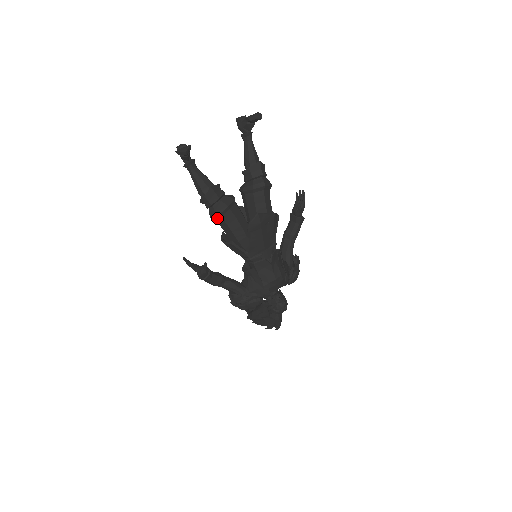
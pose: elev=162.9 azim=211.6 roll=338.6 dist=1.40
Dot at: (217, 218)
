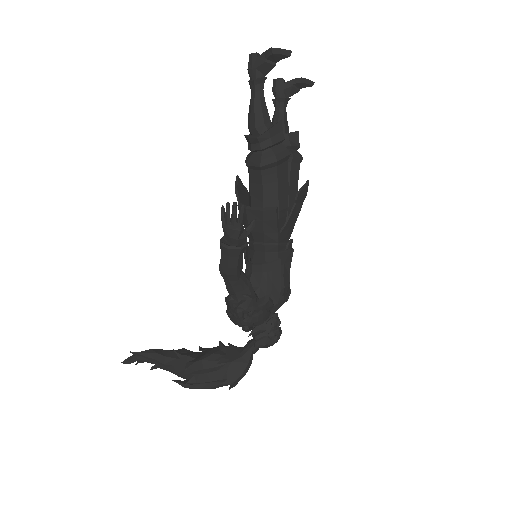
Dot at: (269, 167)
